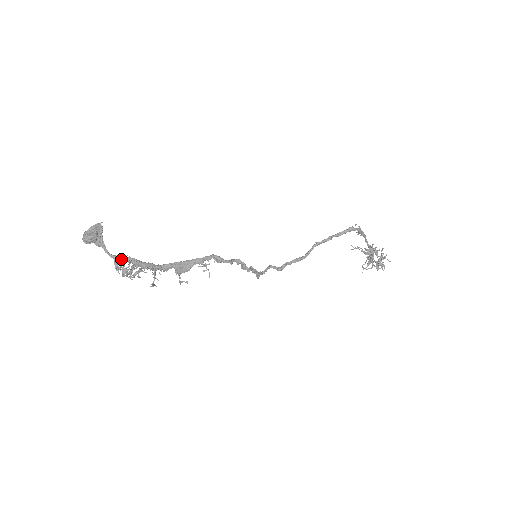
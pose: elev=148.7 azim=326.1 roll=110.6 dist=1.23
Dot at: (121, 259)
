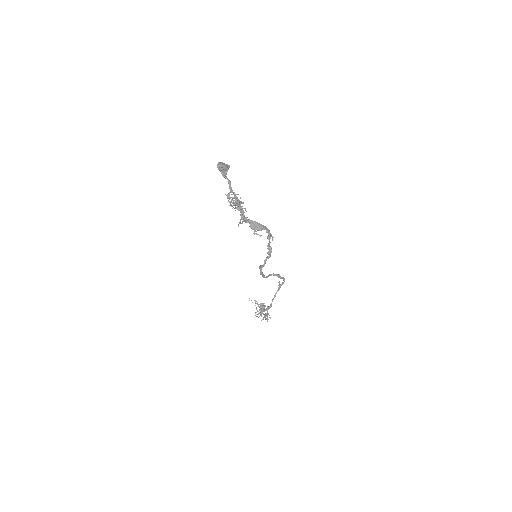
Dot at: (232, 194)
